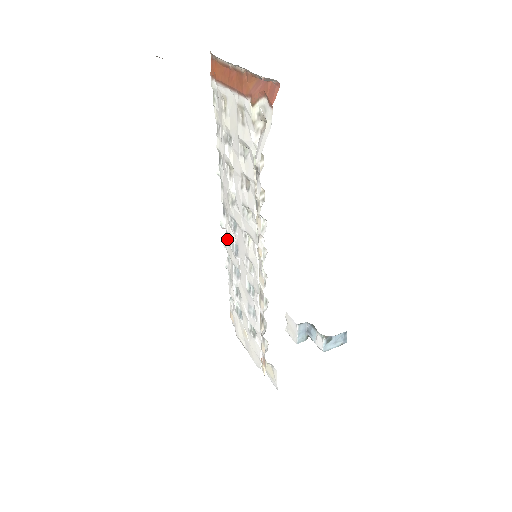
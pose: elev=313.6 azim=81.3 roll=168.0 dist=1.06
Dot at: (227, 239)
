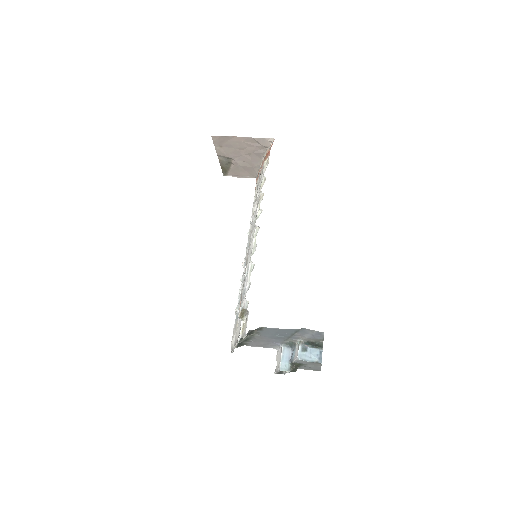
Dot at: occluded
